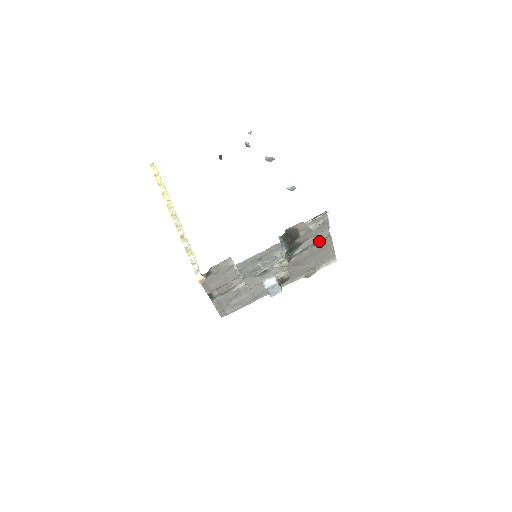
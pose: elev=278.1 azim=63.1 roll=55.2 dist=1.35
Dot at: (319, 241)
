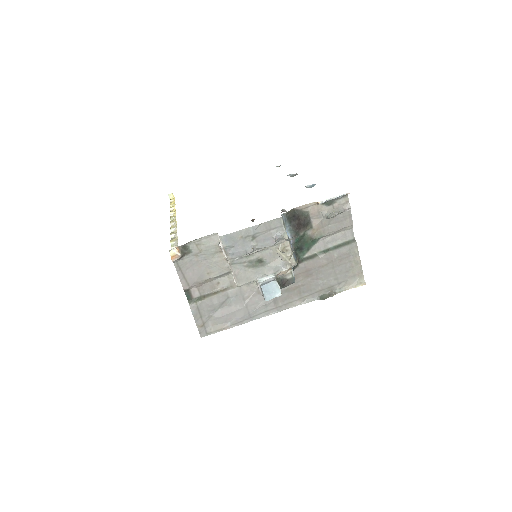
Dot at: (340, 245)
